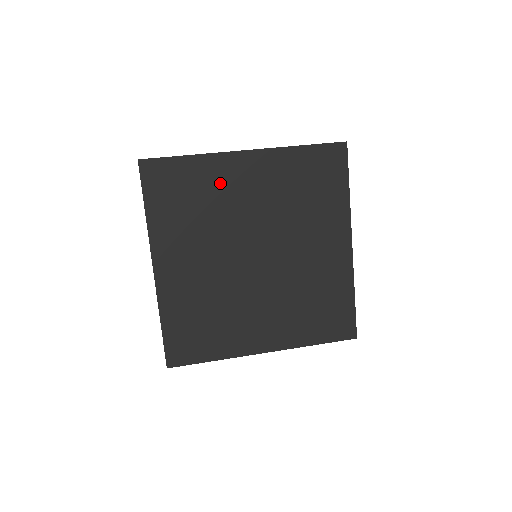
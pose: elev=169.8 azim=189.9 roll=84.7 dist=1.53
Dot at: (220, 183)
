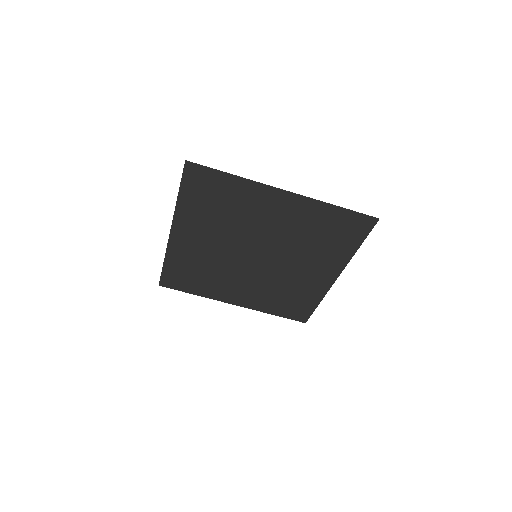
Dot at: (250, 203)
